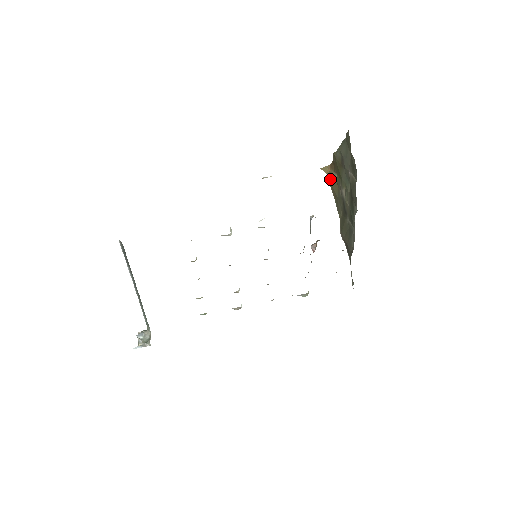
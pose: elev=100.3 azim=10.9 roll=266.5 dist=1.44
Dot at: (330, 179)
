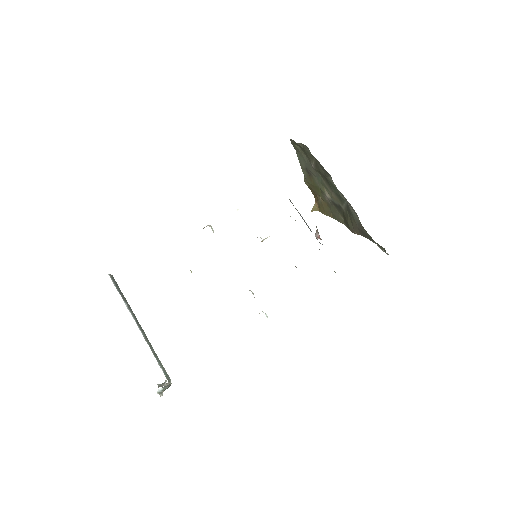
Dot at: (321, 210)
